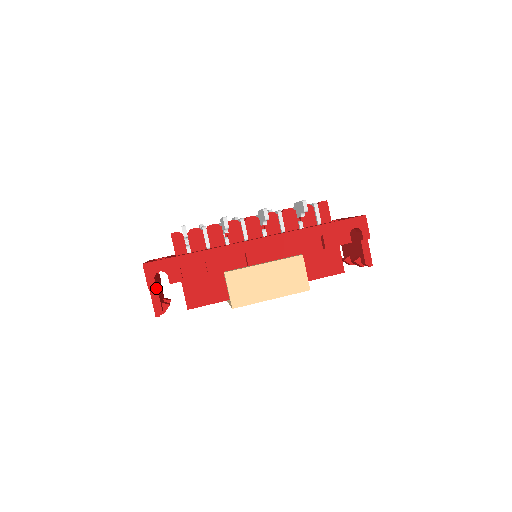
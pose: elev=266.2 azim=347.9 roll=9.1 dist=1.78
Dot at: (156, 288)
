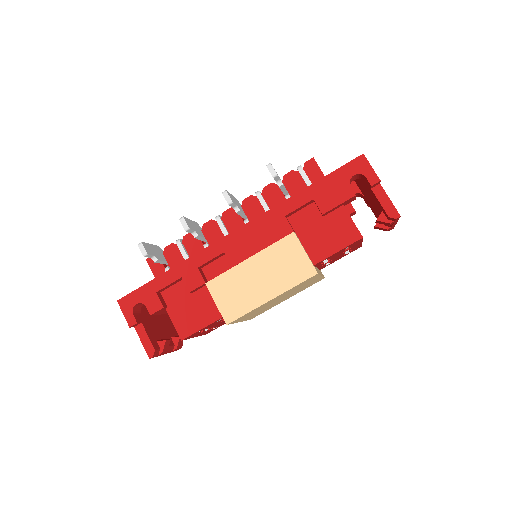
Dot at: (141, 325)
